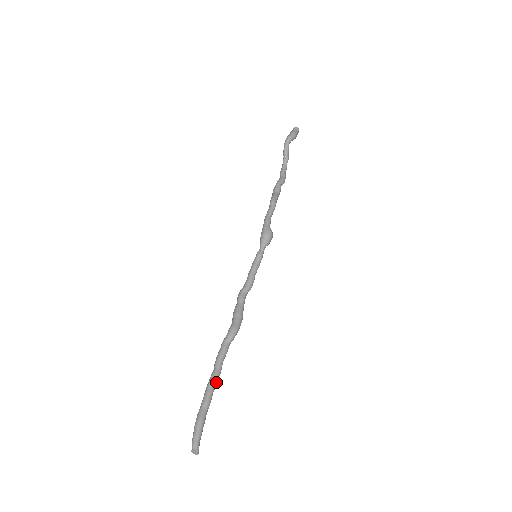
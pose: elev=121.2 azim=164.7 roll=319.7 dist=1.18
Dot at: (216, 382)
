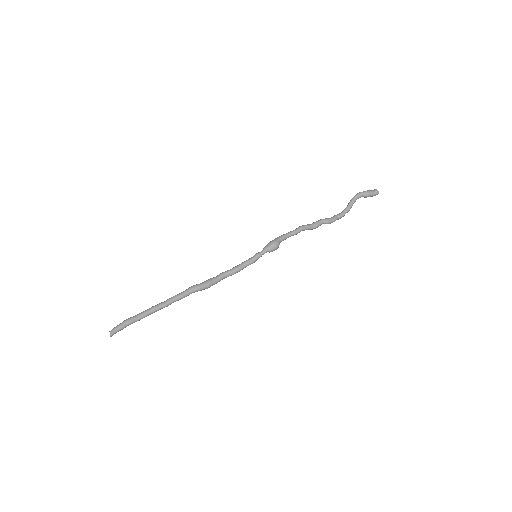
Dot at: (157, 308)
